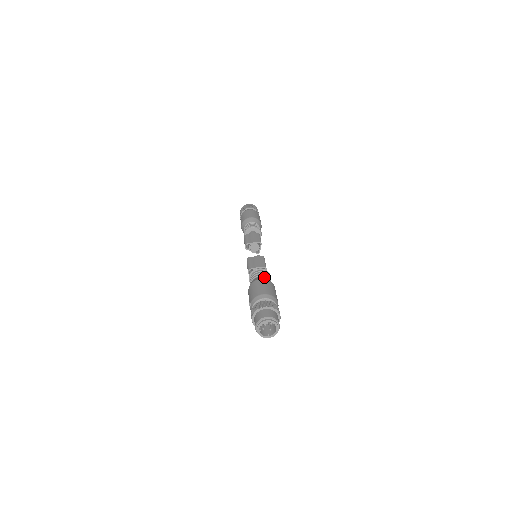
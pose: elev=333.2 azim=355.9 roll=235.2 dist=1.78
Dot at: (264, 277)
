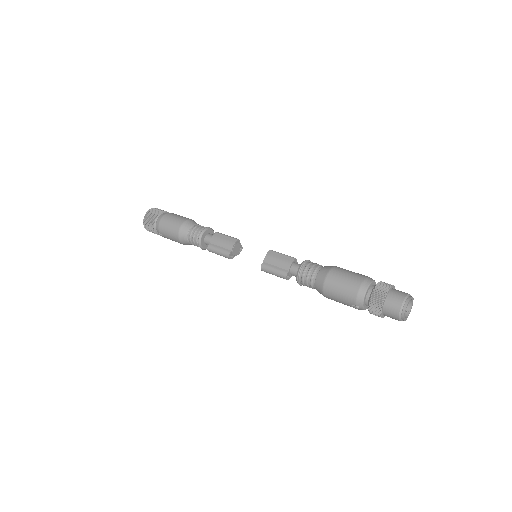
Dot at: (321, 270)
